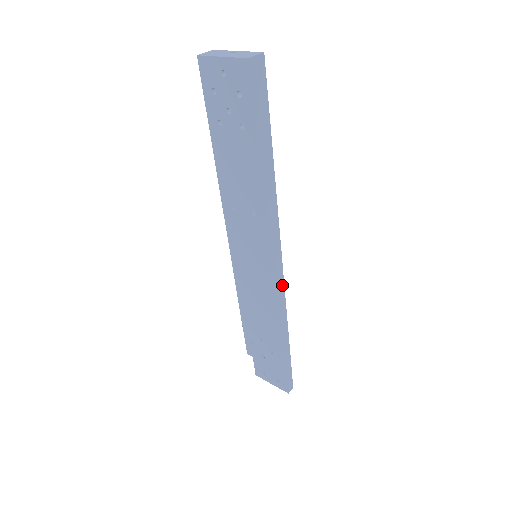
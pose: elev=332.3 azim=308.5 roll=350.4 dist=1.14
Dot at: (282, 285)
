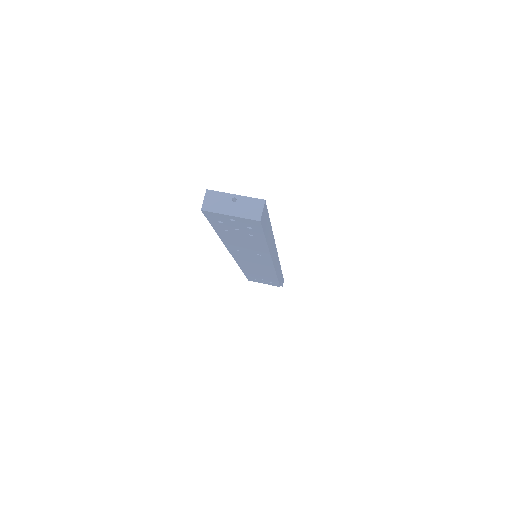
Dot at: (278, 261)
